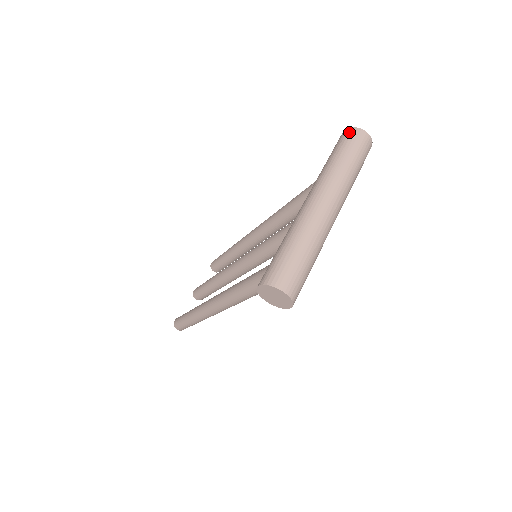
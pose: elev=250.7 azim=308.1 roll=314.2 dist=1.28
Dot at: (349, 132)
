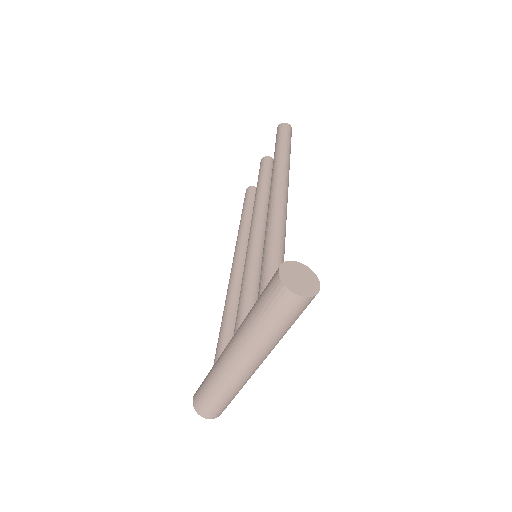
Dot at: (276, 288)
